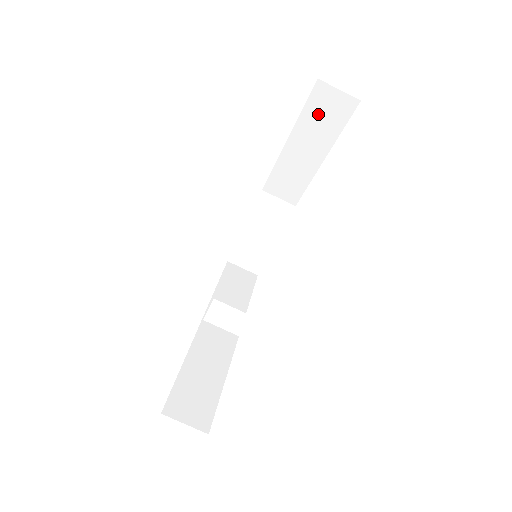
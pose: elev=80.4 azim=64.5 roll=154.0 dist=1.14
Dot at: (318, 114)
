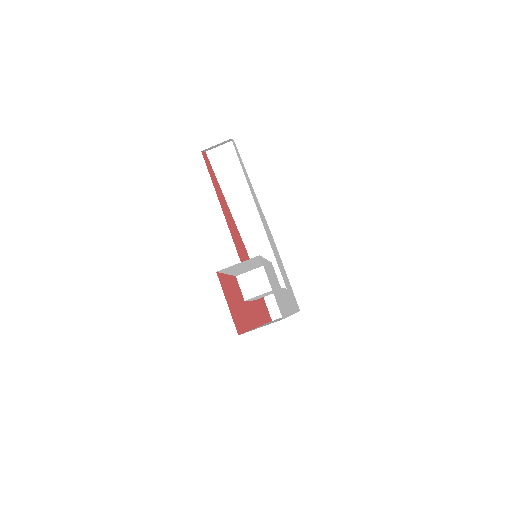
Dot at: (224, 169)
